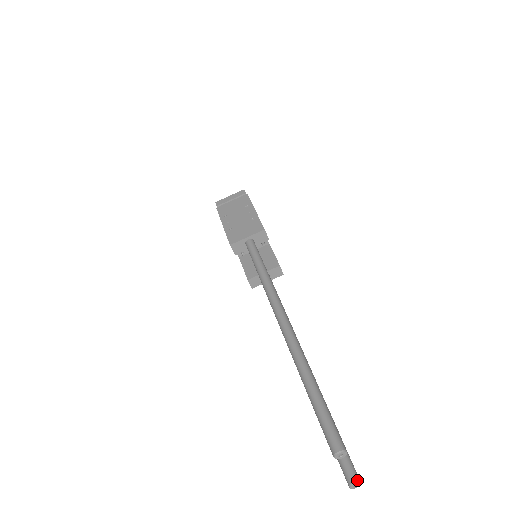
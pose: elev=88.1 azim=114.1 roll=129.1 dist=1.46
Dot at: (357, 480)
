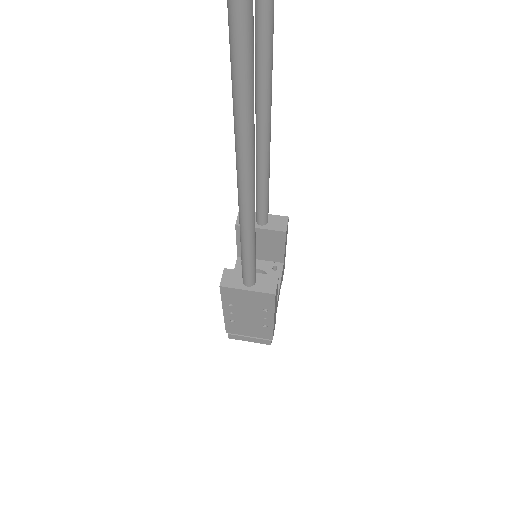
Dot at: out of frame
